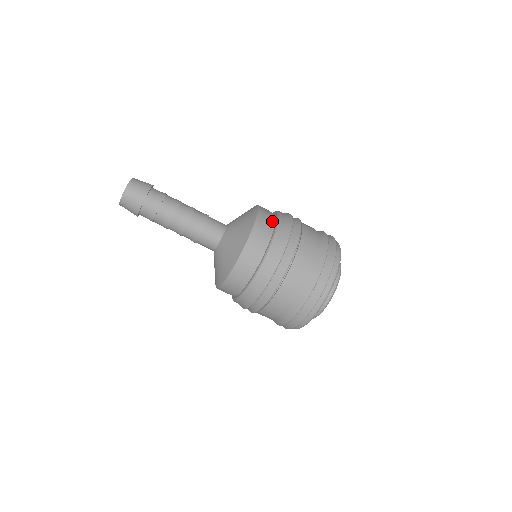
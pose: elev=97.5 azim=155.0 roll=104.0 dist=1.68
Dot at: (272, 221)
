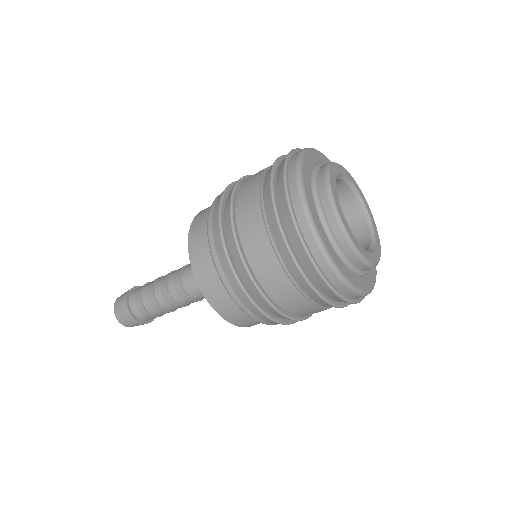
Dot at: (205, 227)
